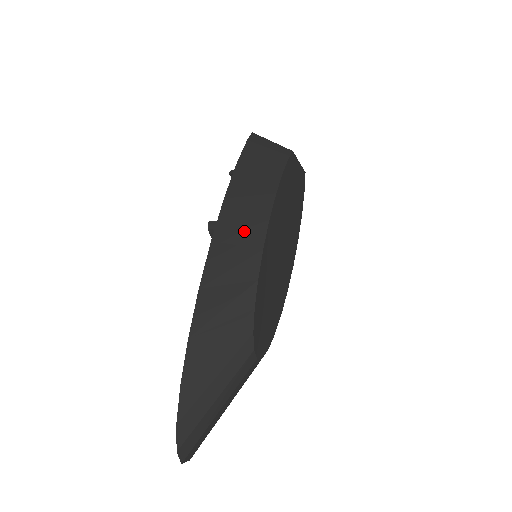
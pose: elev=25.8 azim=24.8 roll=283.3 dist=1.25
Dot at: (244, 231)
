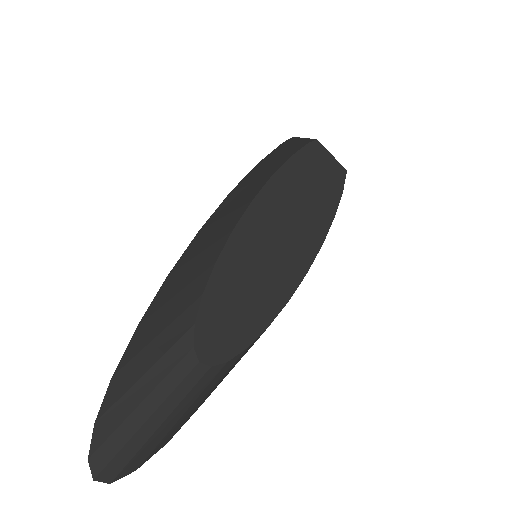
Dot at: (227, 216)
